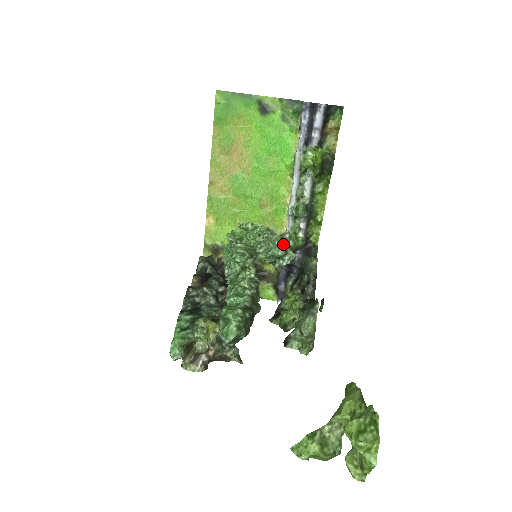
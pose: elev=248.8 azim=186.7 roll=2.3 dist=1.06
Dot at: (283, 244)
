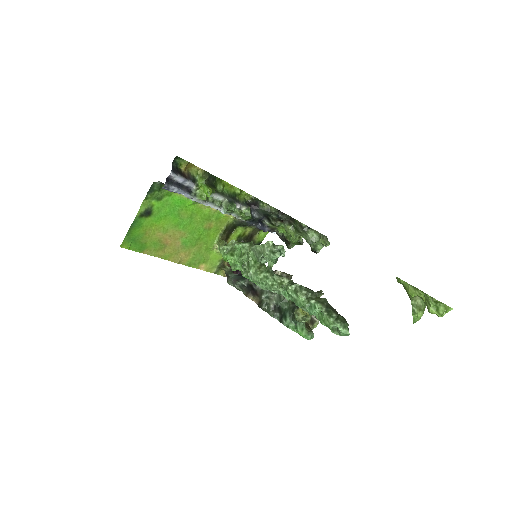
Dot at: (270, 248)
